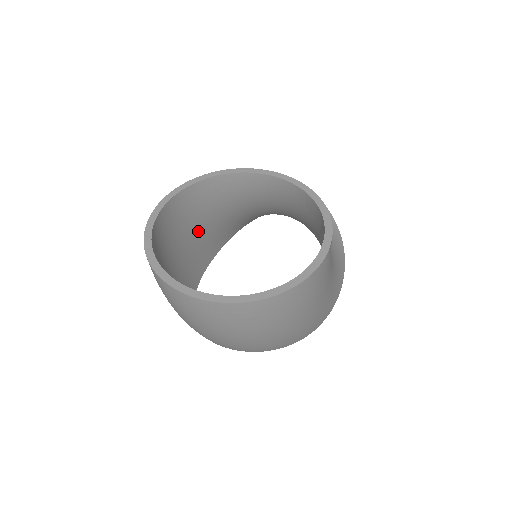
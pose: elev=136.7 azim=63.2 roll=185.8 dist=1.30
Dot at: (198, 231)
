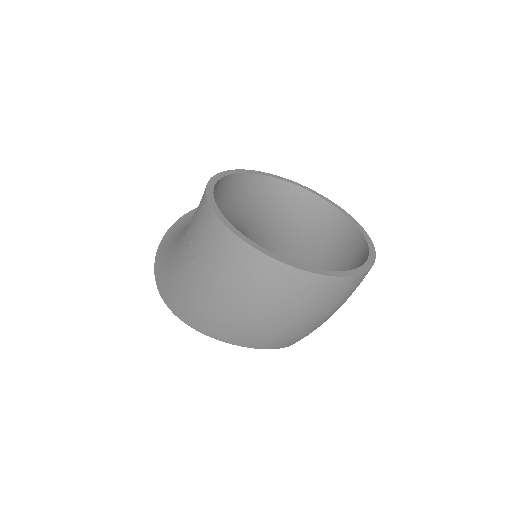
Dot at: occluded
